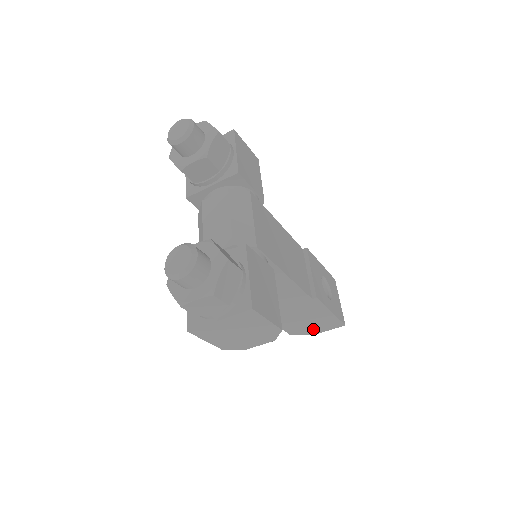
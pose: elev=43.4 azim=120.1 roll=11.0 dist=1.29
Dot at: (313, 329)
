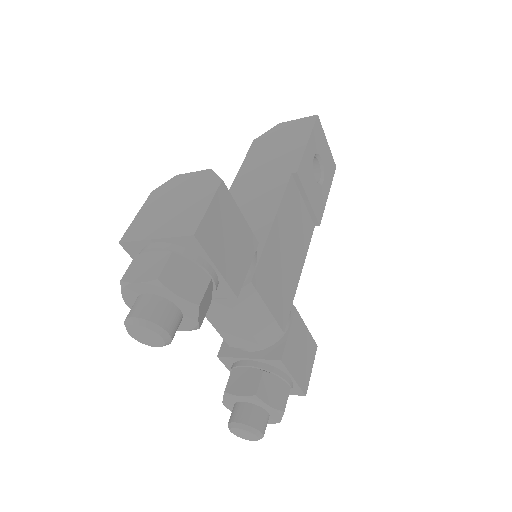
Dot at: occluded
